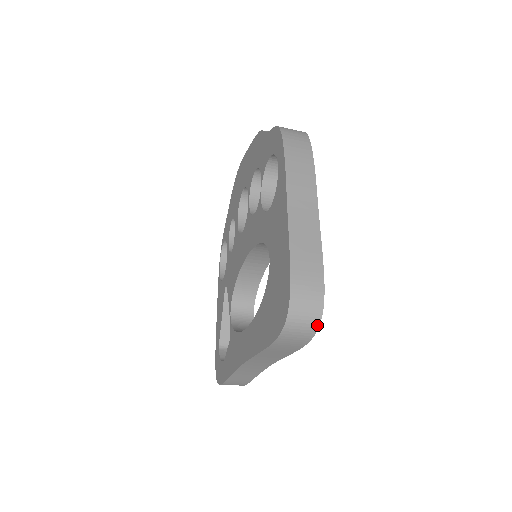
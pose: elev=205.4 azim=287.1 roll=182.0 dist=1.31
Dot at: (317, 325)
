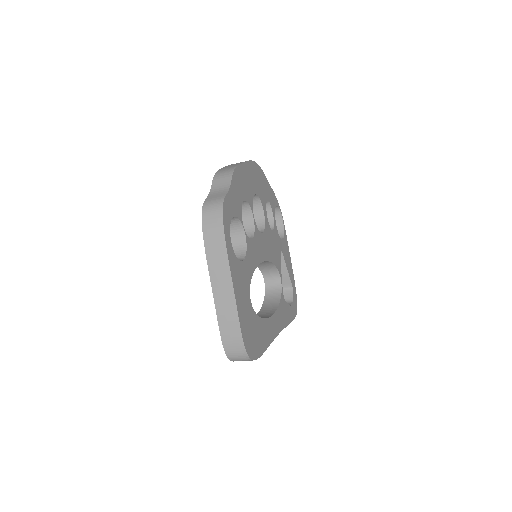
Dot at: (250, 359)
